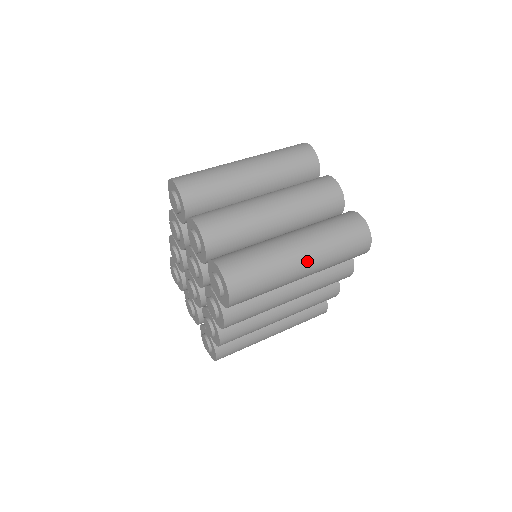
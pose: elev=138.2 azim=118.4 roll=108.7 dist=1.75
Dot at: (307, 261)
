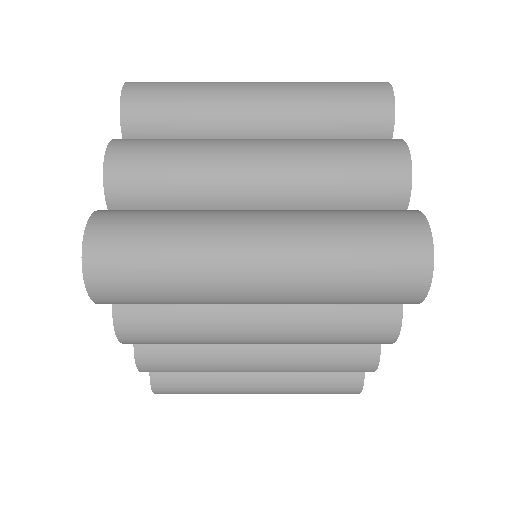
Dot at: (264, 269)
